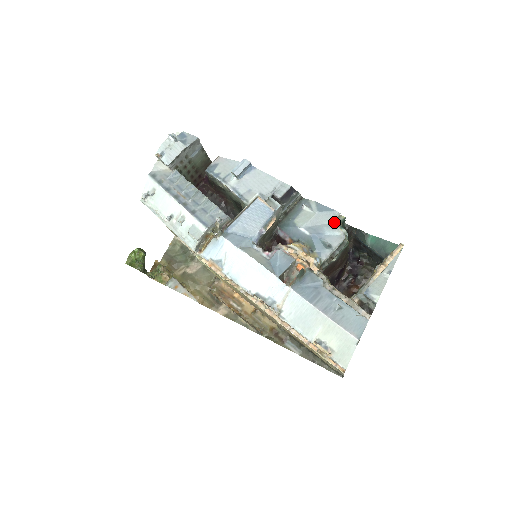
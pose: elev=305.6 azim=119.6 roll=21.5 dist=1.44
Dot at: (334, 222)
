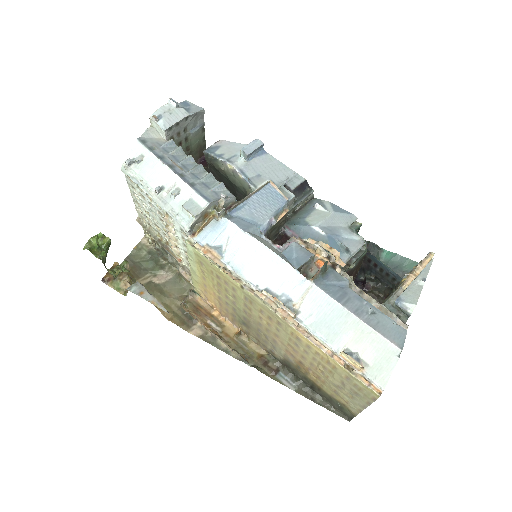
Dot at: (349, 227)
